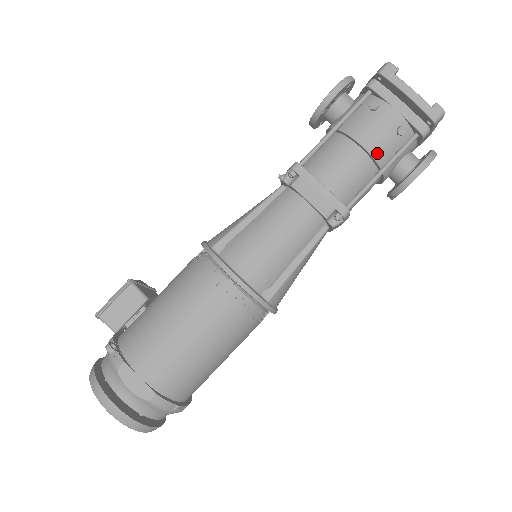
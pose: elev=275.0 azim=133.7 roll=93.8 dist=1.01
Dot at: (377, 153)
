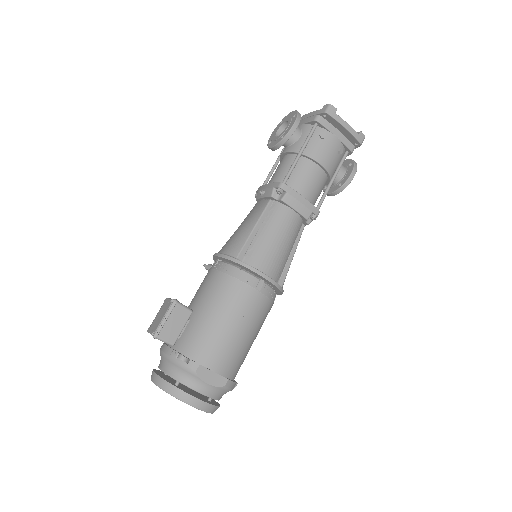
Dot at: (330, 168)
